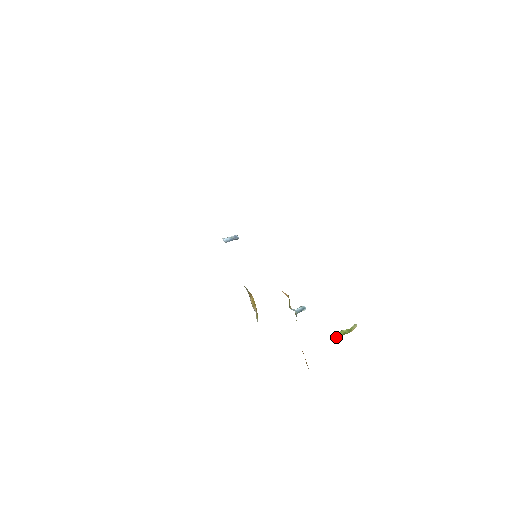
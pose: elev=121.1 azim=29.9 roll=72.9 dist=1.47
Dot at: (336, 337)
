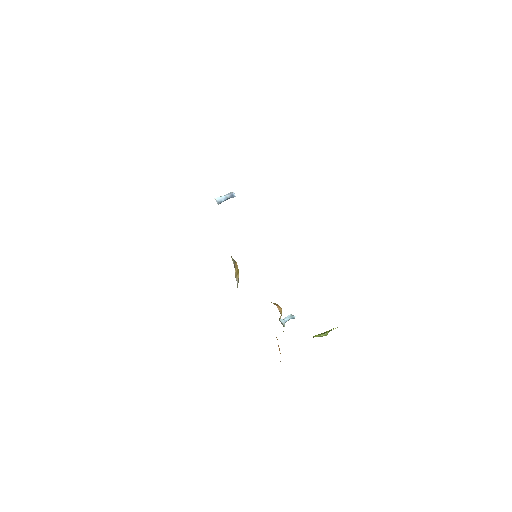
Dot at: occluded
